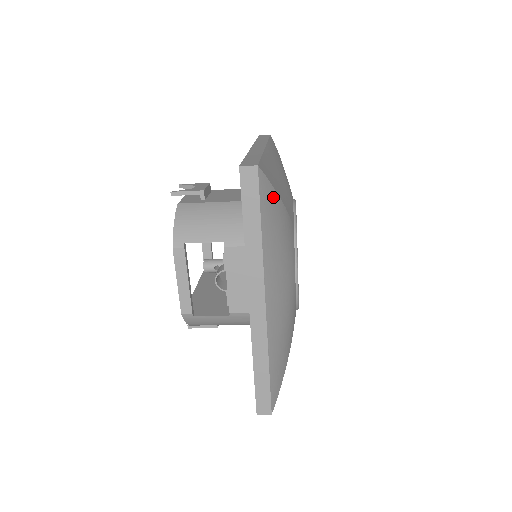
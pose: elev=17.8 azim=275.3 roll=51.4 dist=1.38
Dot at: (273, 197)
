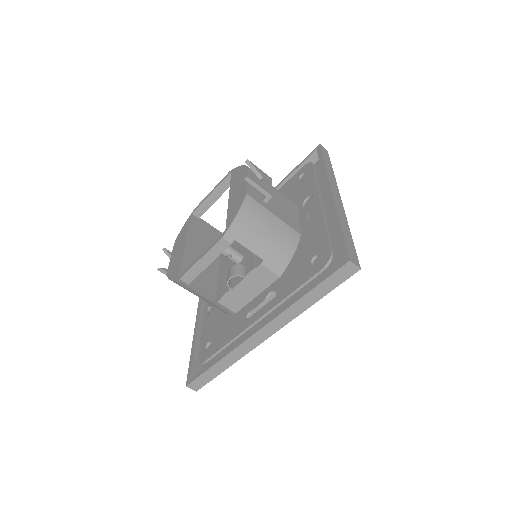
Dot at: occluded
